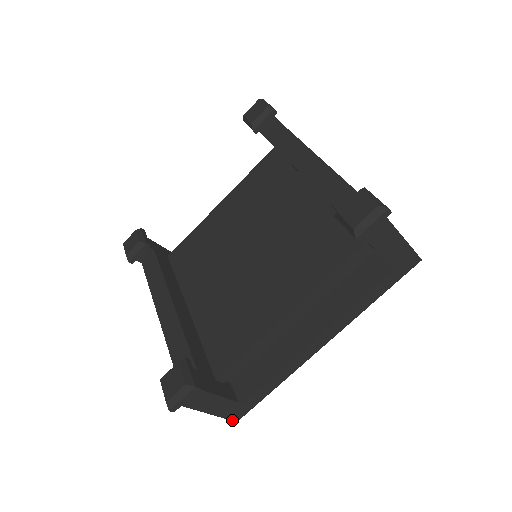
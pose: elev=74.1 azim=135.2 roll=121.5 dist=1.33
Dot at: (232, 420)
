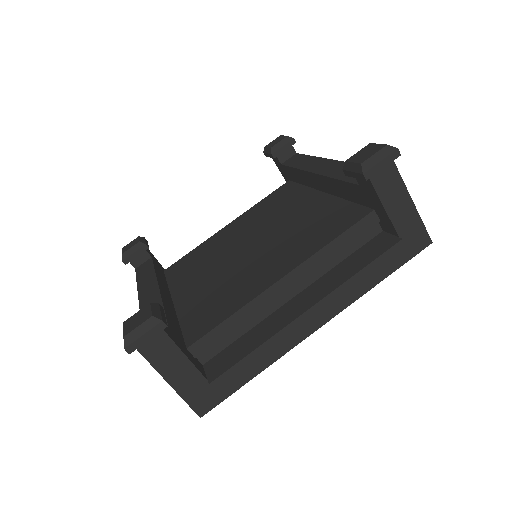
Dot at: (195, 411)
